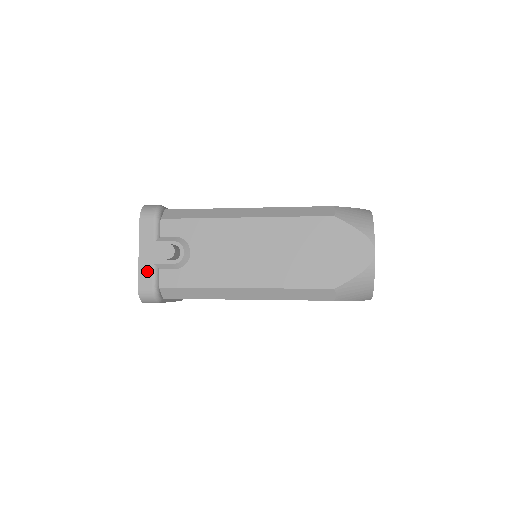
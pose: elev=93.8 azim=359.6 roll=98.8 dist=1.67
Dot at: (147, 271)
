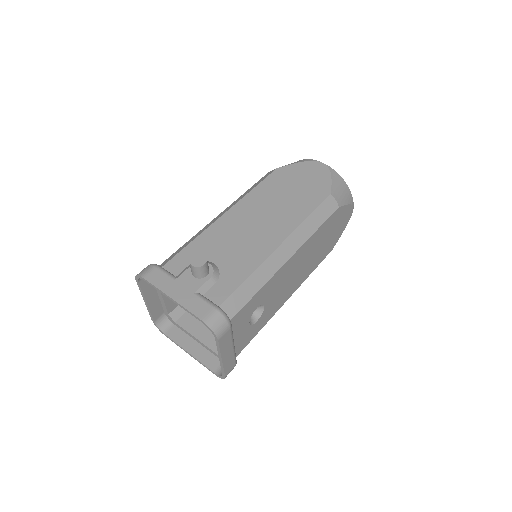
Dot at: (195, 302)
